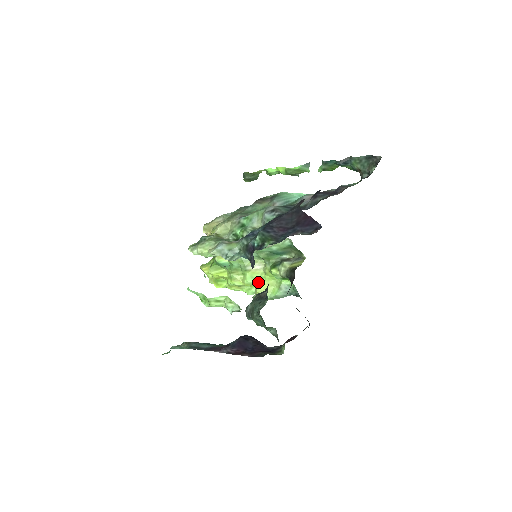
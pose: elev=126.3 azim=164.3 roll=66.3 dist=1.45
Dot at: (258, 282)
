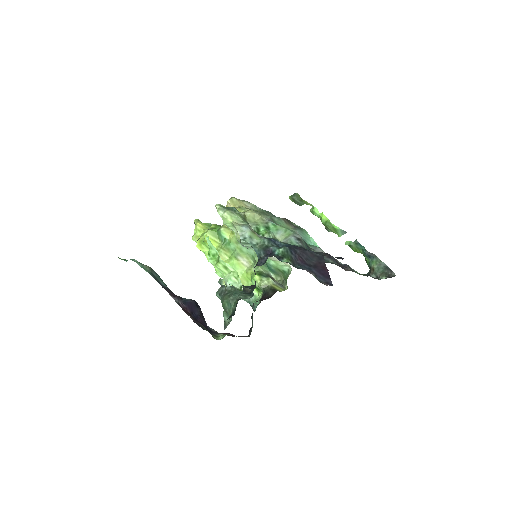
Dot at: occluded
